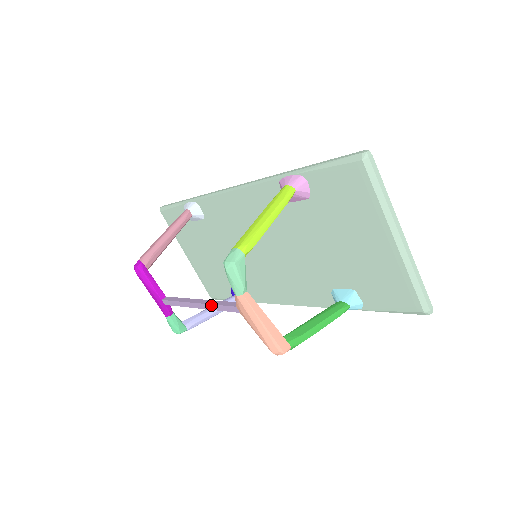
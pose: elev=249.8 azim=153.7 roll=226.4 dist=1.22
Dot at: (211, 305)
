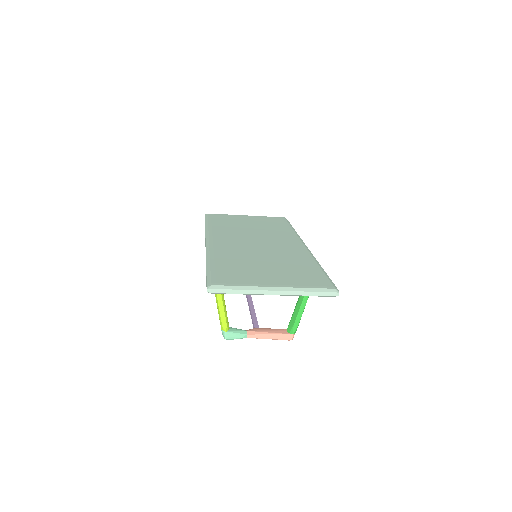
Dot at: occluded
